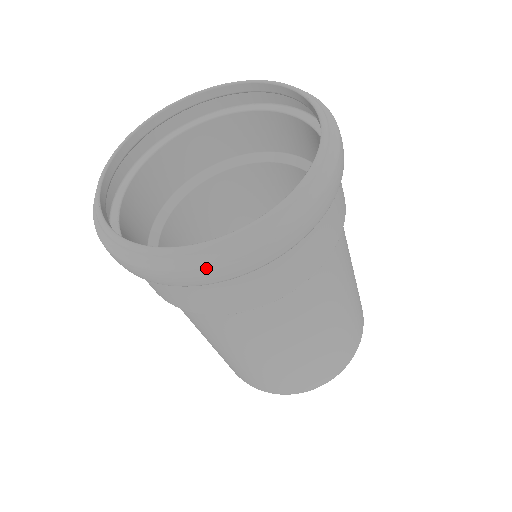
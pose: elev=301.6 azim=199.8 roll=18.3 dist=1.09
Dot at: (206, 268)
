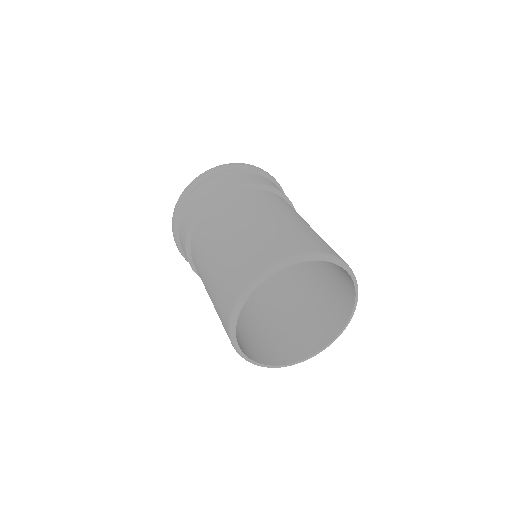
Dot at: (177, 201)
